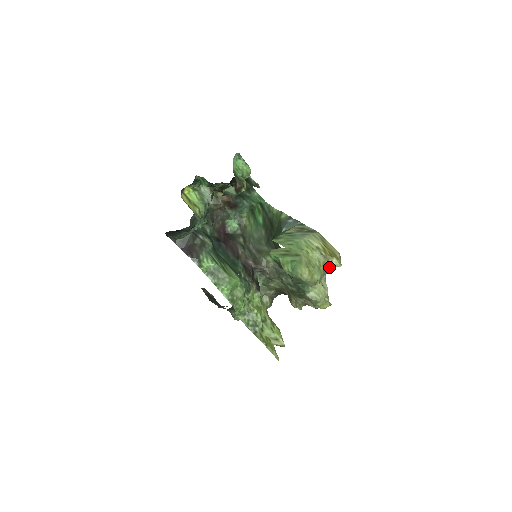
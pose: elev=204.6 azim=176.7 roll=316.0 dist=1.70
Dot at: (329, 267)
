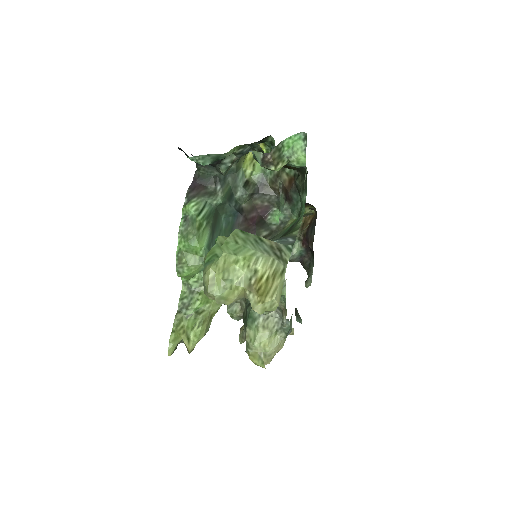
Dot at: (282, 322)
